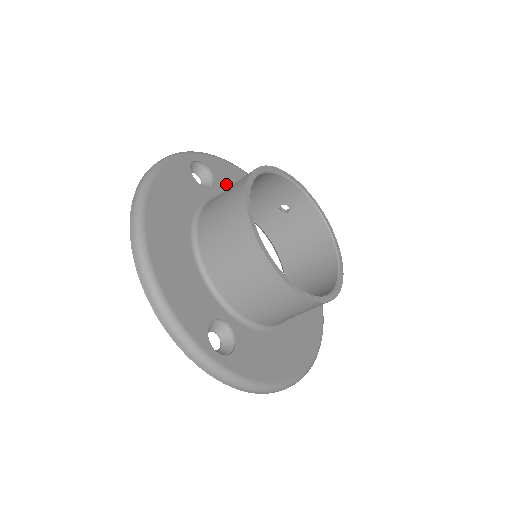
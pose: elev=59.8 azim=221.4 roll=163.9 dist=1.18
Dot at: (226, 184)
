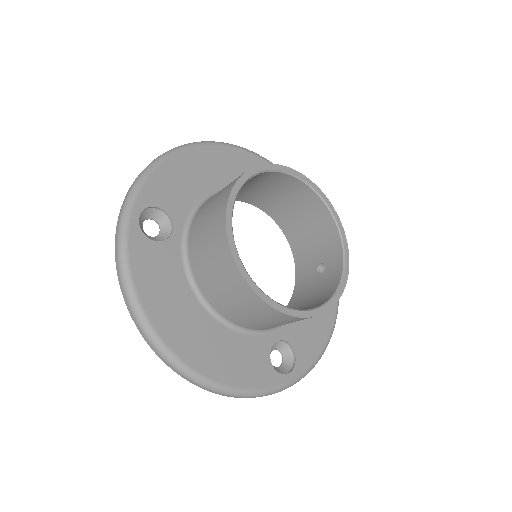
Dot at: occluded
